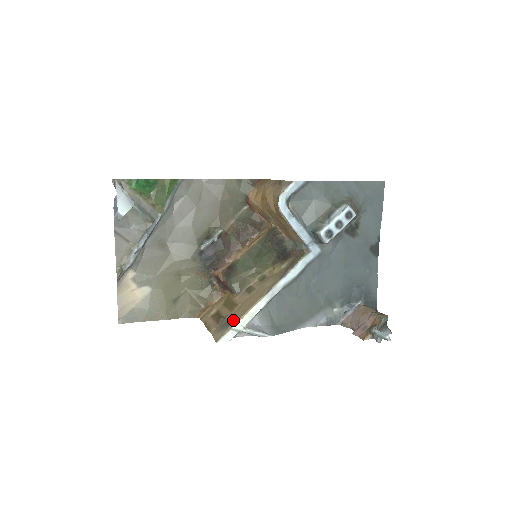
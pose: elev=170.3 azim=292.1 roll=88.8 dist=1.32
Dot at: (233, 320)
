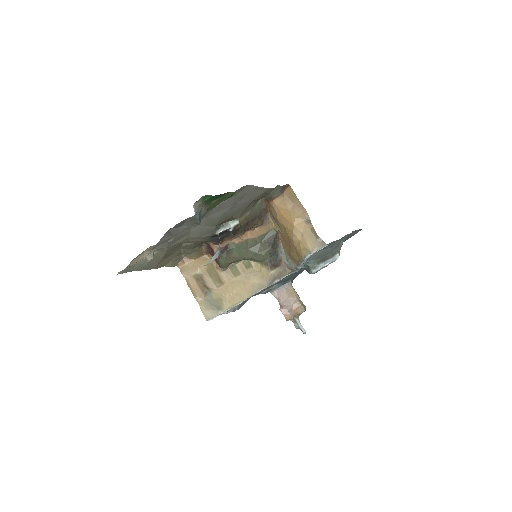
Dot at: (222, 304)
